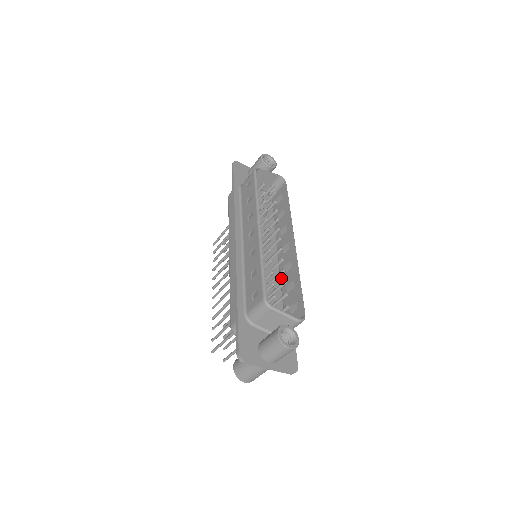
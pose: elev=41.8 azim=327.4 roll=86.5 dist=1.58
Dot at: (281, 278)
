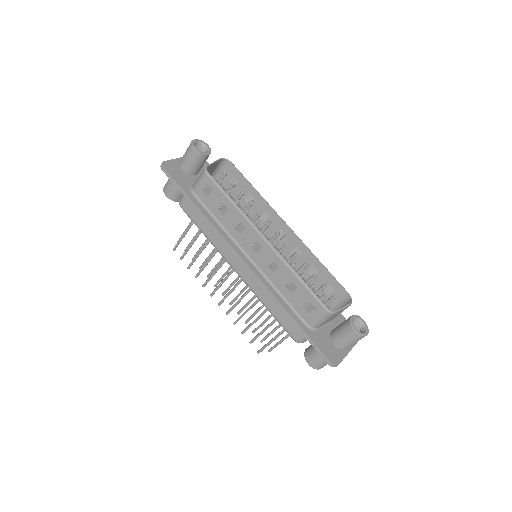
Dot at: occluded
